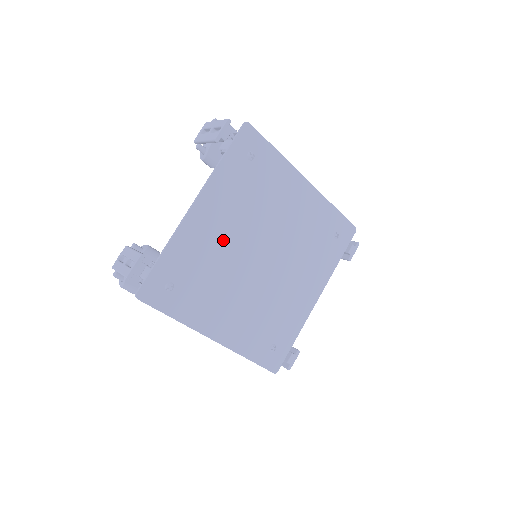
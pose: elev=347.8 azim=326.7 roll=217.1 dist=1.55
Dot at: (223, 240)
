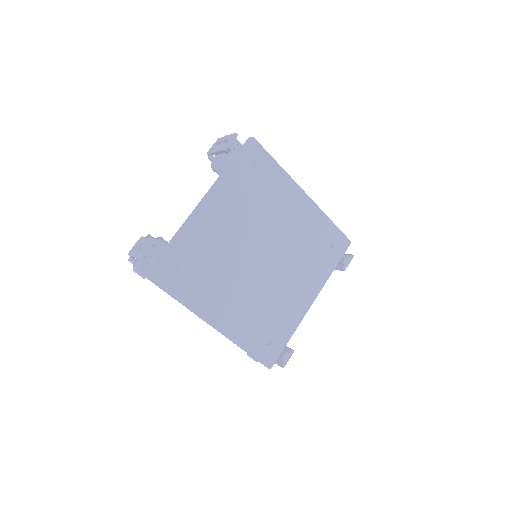
Dot at: (226, 236)
